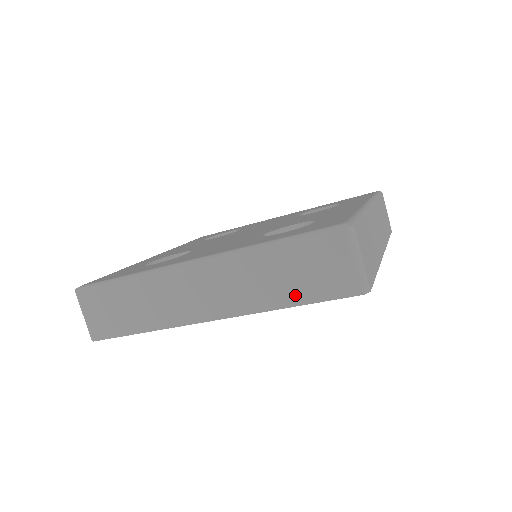
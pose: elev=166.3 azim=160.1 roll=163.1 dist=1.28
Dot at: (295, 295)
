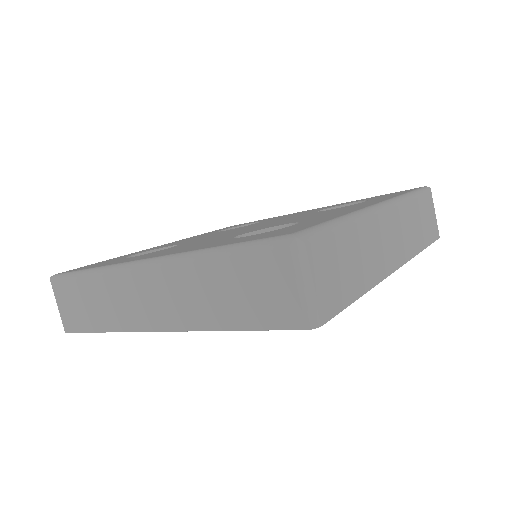
Dot at: (236, 317)
